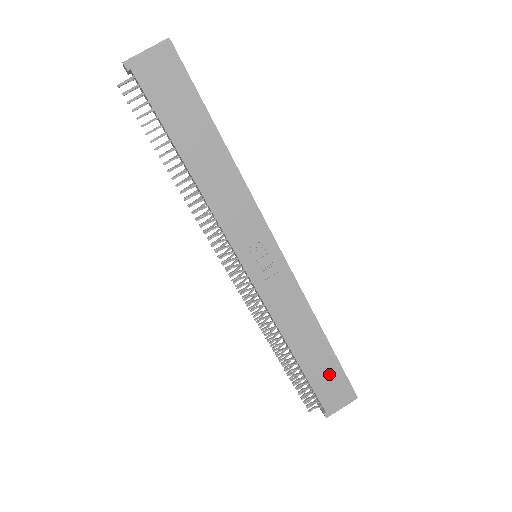
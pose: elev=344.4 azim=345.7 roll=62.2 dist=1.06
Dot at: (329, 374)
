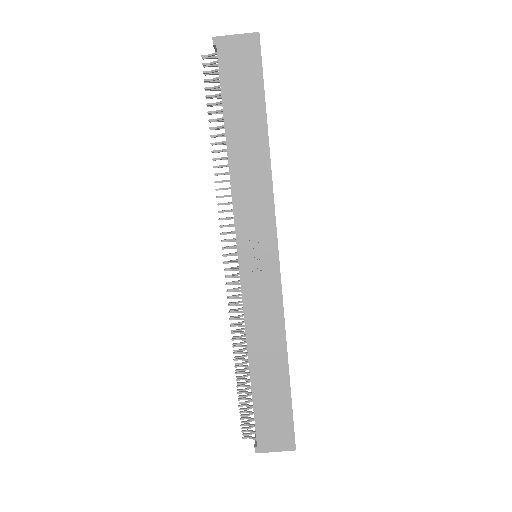
Dot at: (276, 408)
